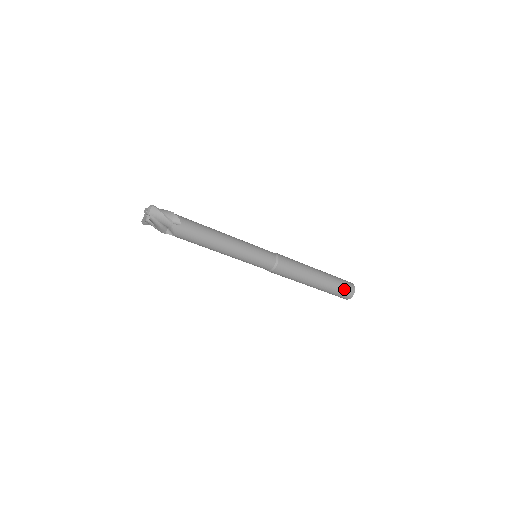
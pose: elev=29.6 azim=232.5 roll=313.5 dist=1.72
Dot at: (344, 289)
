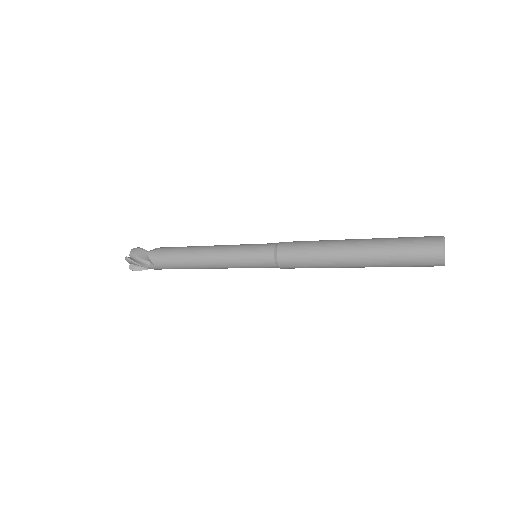
Dot at: (416, 263)
